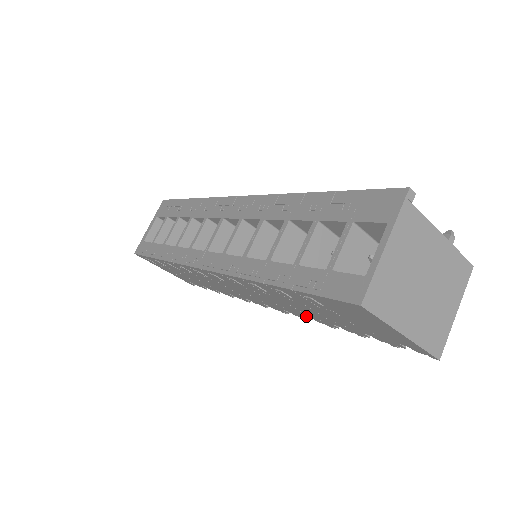
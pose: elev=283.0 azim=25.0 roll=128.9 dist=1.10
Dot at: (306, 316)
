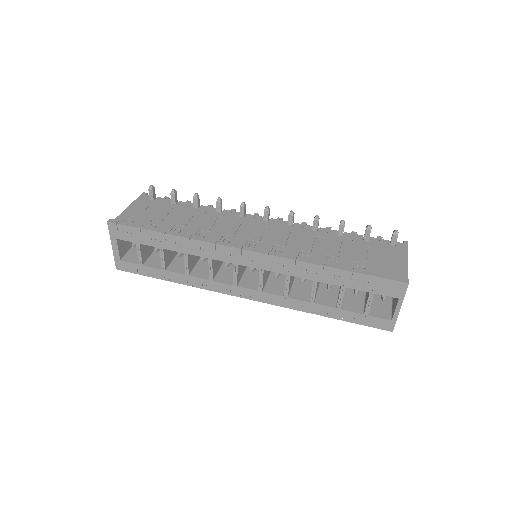
Dot at: occluded
